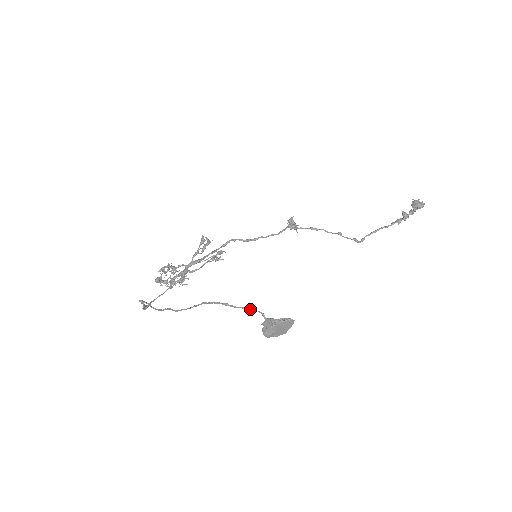
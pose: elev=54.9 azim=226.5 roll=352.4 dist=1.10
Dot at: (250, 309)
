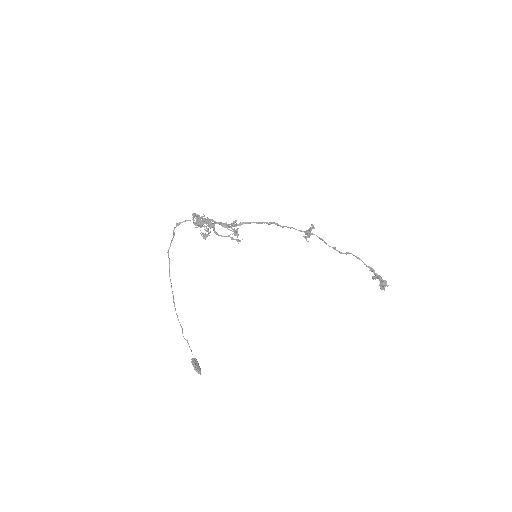
Dot at: (192, 354)
